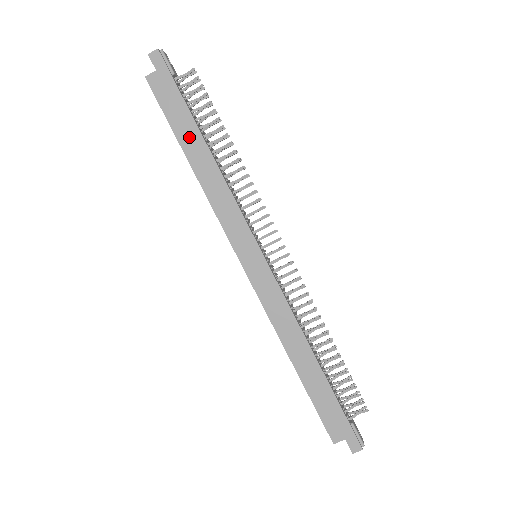
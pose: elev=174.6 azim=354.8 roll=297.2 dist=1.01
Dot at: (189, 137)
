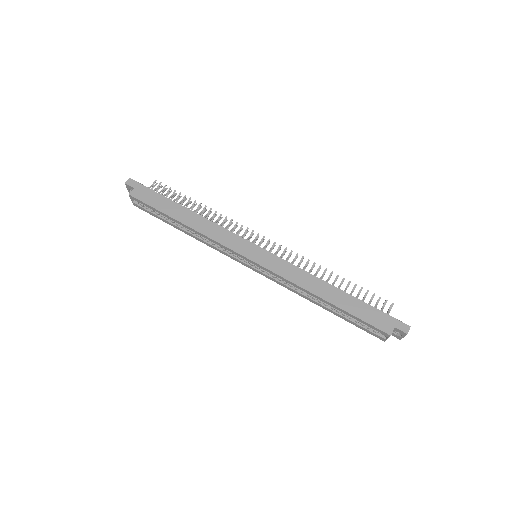
Dot at: (174, 210)
